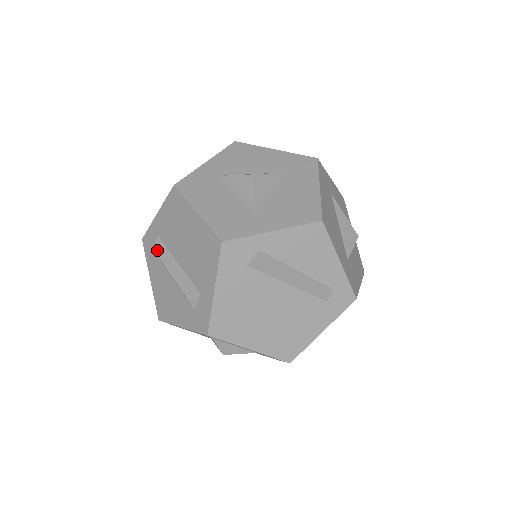
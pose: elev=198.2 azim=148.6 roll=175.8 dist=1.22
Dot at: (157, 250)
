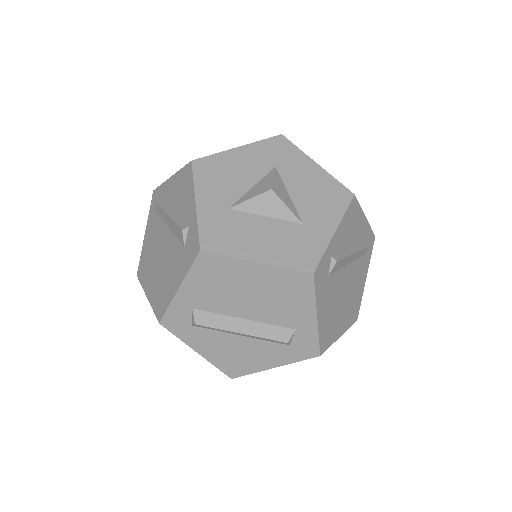
Dot at: (204, 323)
